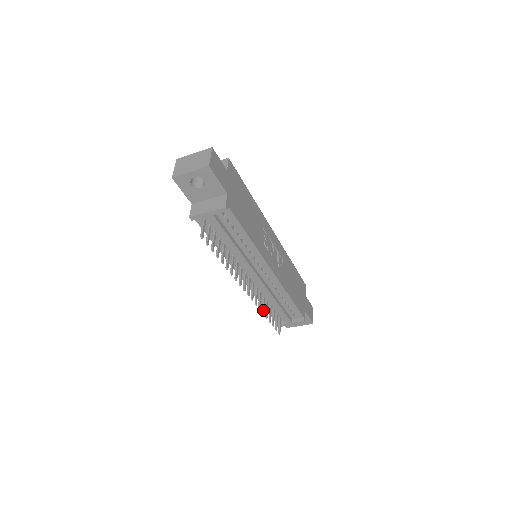
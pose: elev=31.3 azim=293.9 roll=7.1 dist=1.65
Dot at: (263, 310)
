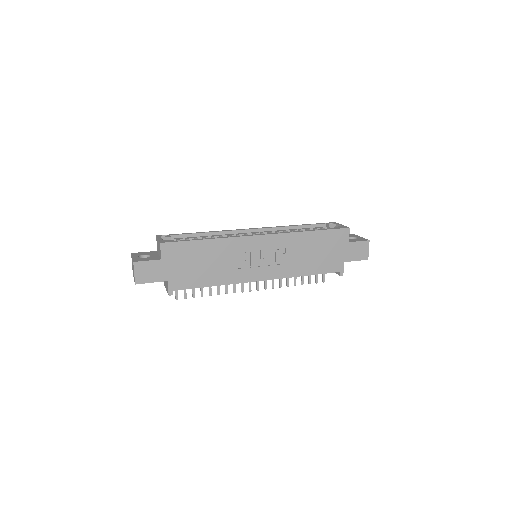
Dot at: (287, 284)
